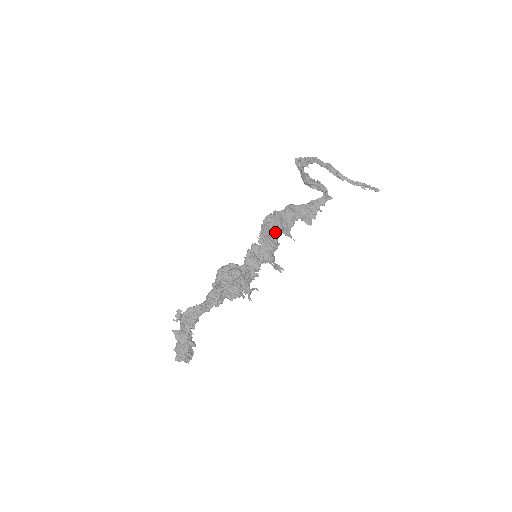
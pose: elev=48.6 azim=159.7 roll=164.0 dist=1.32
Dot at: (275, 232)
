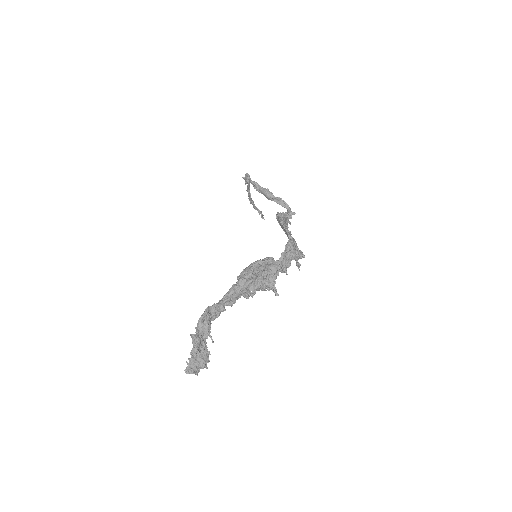
Dot at: (290, 233)
